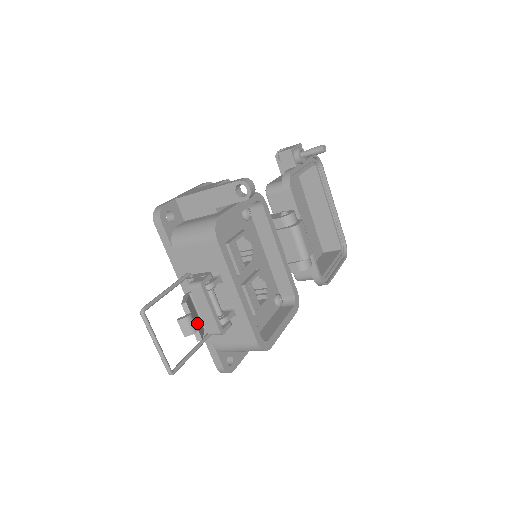
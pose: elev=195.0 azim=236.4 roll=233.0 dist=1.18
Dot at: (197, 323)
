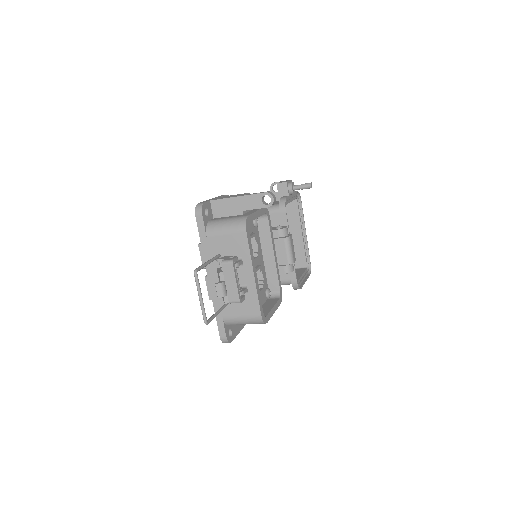
Dot at: (226, 290)
